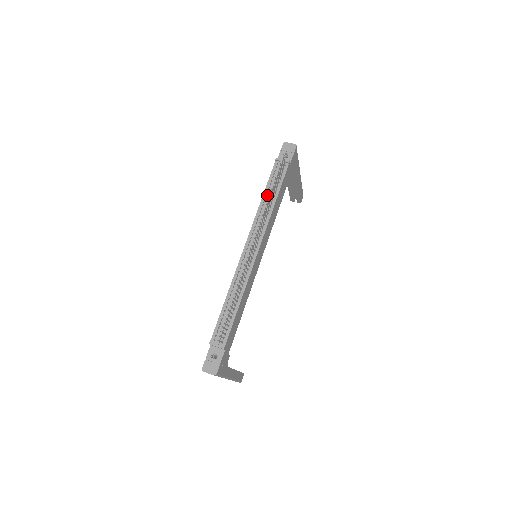
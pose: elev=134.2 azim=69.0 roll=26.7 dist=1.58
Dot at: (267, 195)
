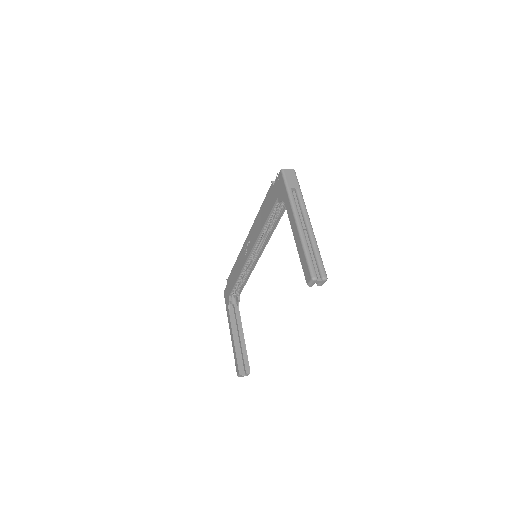
Dot at: occluded
